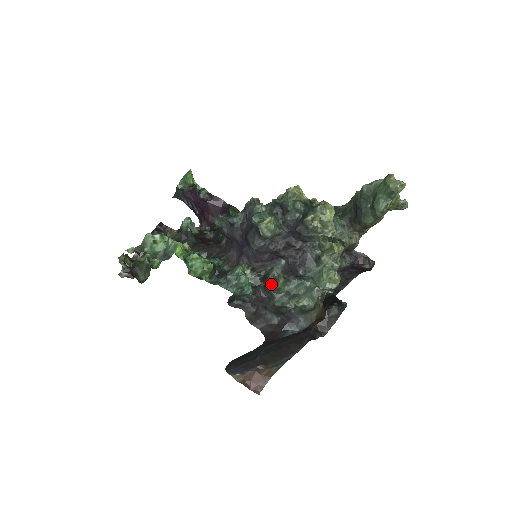
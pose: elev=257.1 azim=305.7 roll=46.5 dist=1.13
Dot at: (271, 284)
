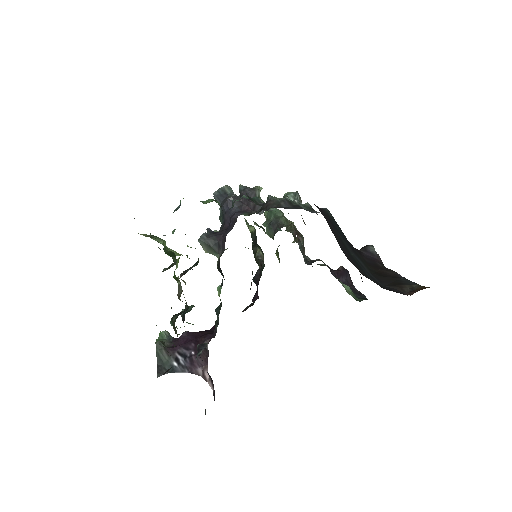
Dot at: (266, 203)
